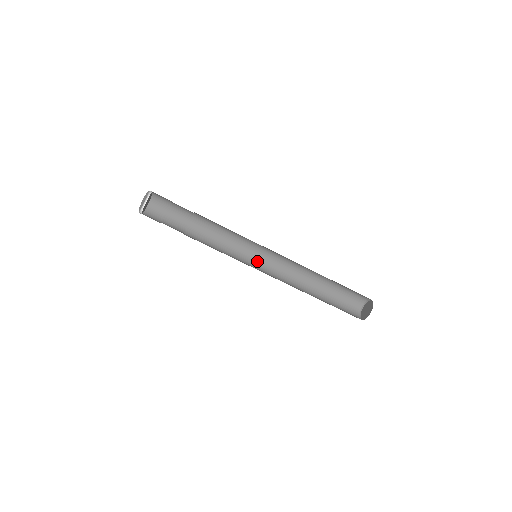
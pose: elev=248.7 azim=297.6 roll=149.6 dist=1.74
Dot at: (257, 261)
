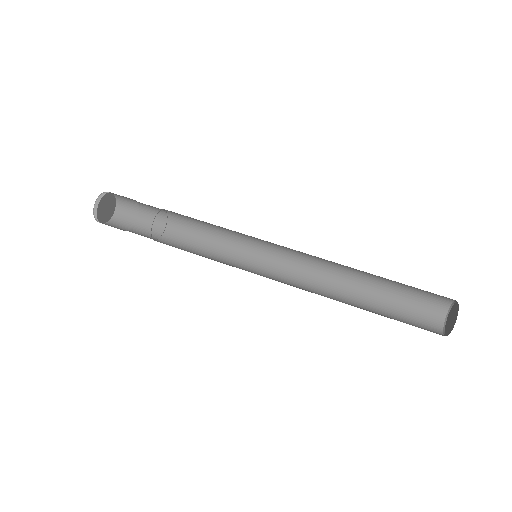
Dot at: (263, 267)
